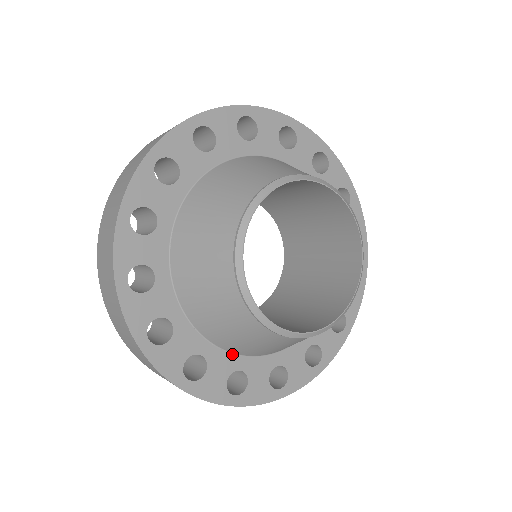
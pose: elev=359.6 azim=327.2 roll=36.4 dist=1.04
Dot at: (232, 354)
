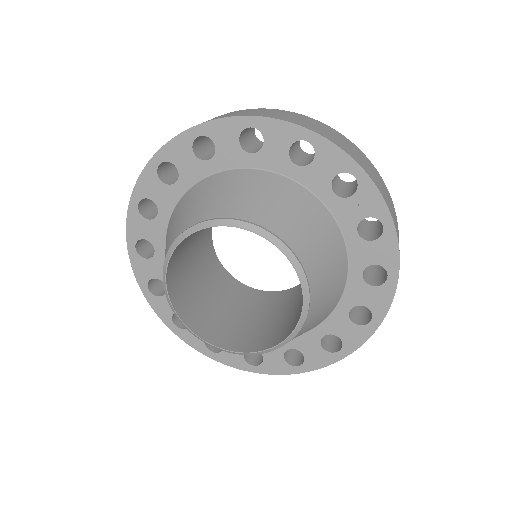
Dot at: (307, 332)
